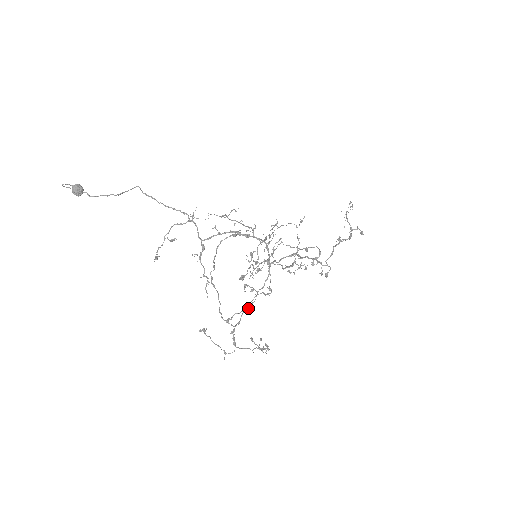
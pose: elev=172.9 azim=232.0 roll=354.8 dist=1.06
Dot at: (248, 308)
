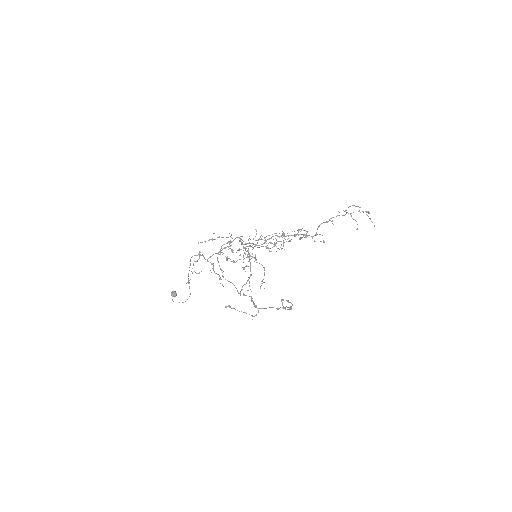
Dot at: (249, 278)
